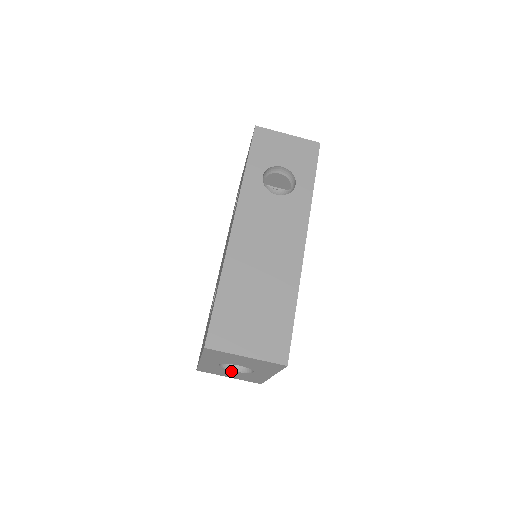
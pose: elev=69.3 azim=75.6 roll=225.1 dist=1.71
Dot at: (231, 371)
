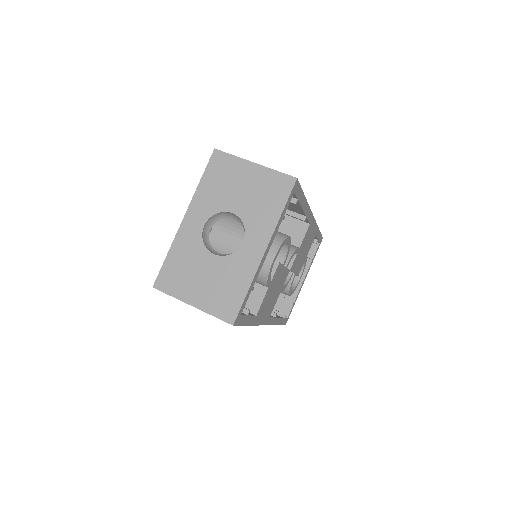
Dot at: (209, 258)
